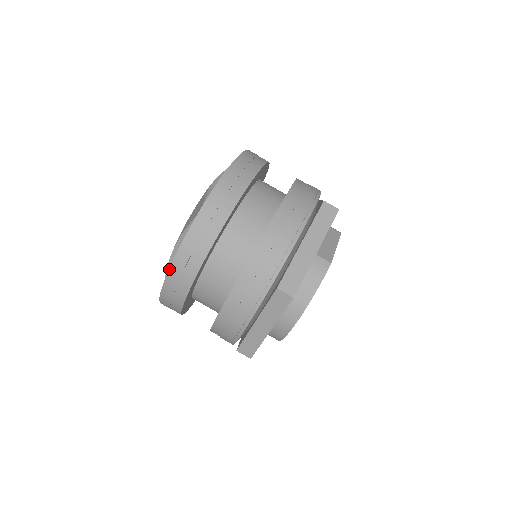
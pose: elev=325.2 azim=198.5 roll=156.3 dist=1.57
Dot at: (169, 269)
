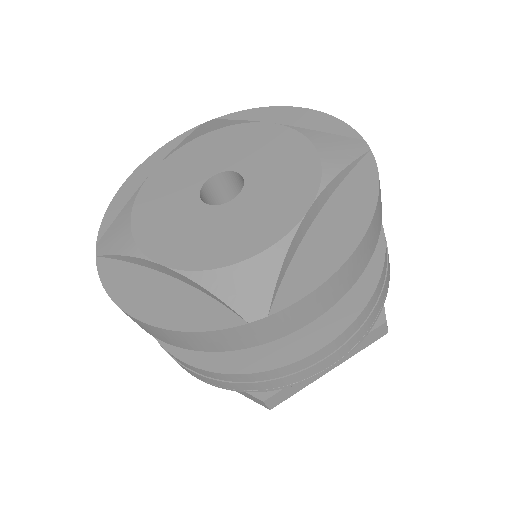
Dot at: (152, 326)
